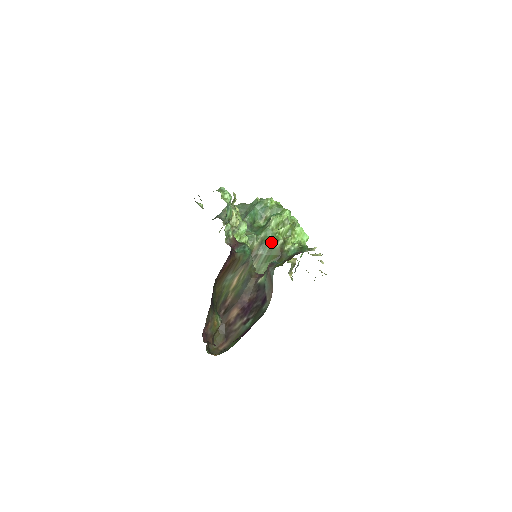
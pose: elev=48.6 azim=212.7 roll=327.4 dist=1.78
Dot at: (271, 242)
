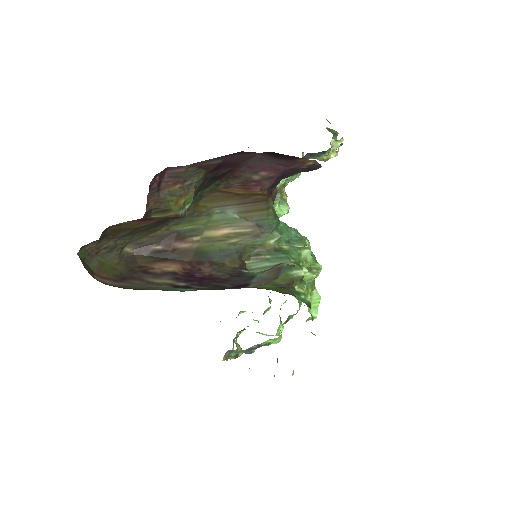
Dot at: (290, 261)
